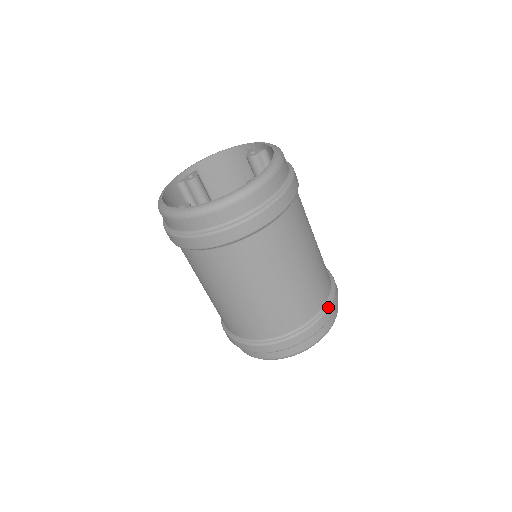
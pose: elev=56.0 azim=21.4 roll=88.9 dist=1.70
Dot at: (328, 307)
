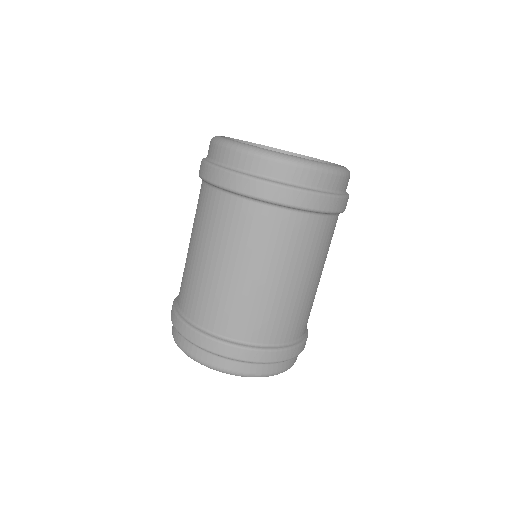
Dot at: (248, 348)
